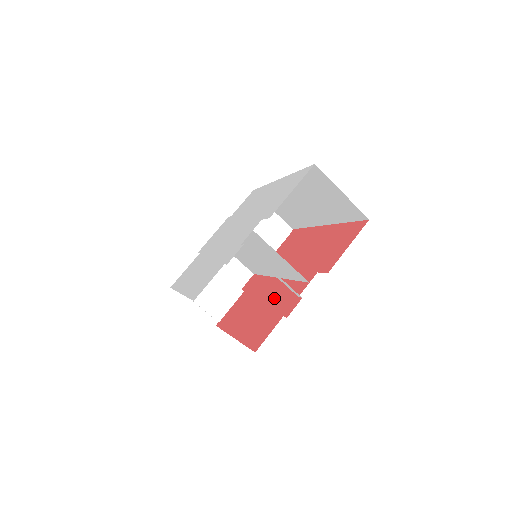
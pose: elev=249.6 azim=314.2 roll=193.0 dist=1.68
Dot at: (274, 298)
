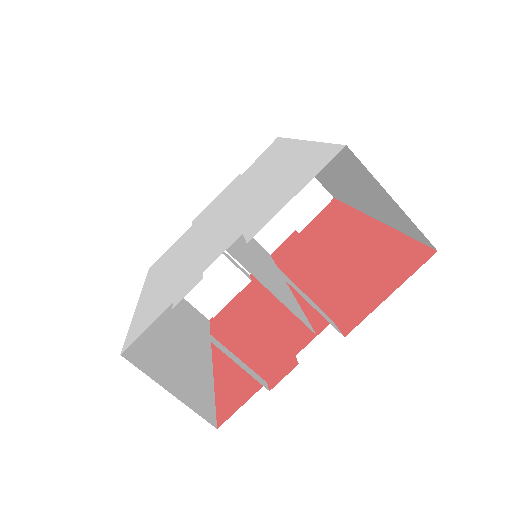
Dot at: (271, 328)
